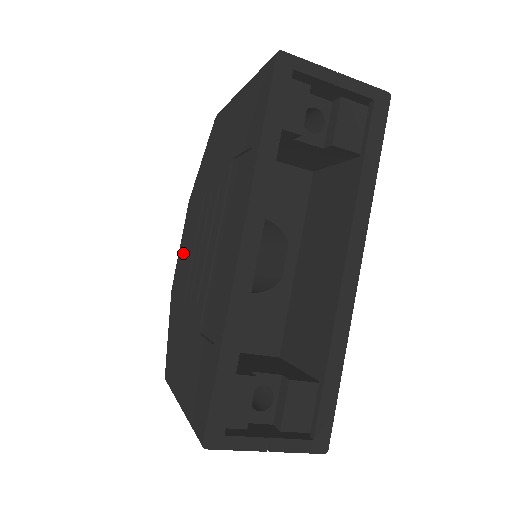
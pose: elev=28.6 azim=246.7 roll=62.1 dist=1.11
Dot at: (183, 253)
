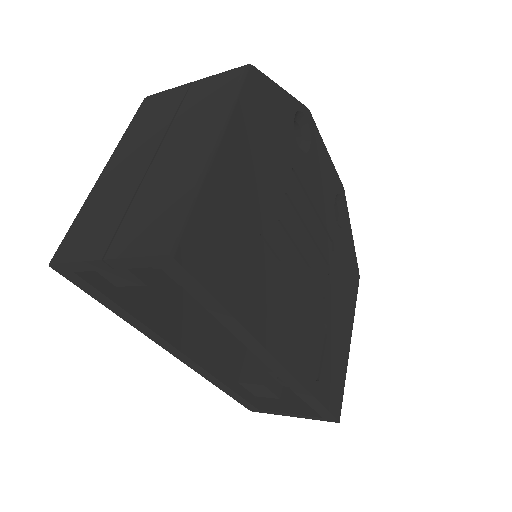
Dot at: occluded
